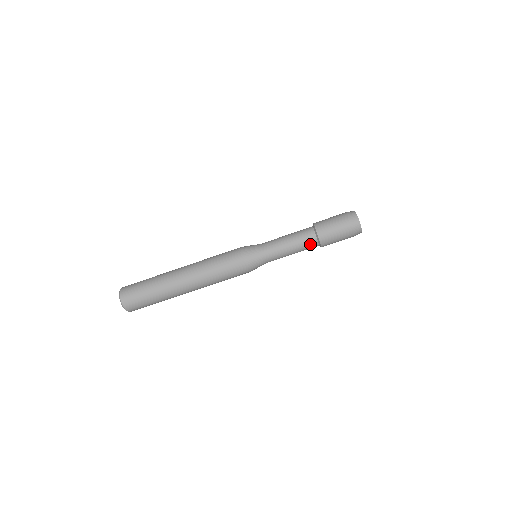
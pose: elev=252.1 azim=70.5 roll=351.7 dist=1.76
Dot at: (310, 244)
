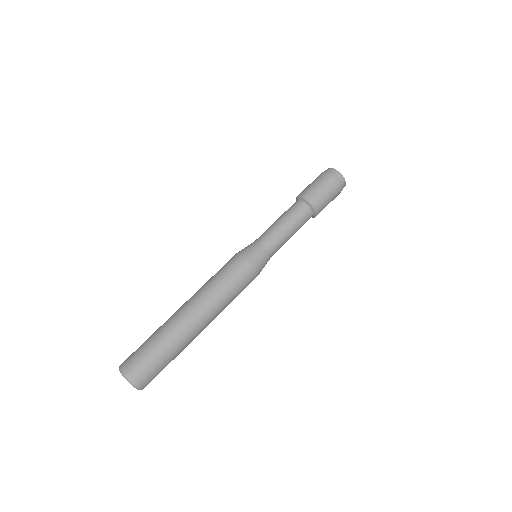
Dot at: (306, 218)
